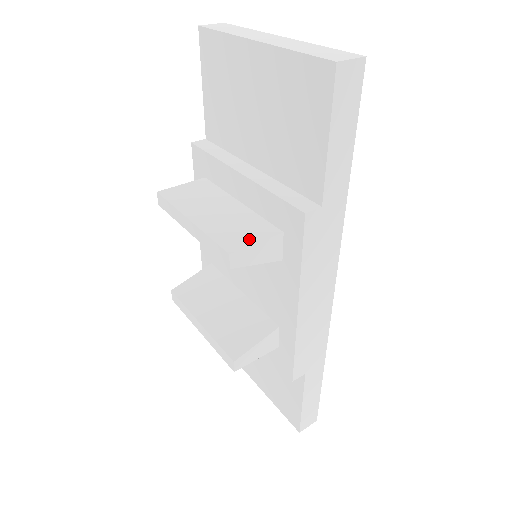
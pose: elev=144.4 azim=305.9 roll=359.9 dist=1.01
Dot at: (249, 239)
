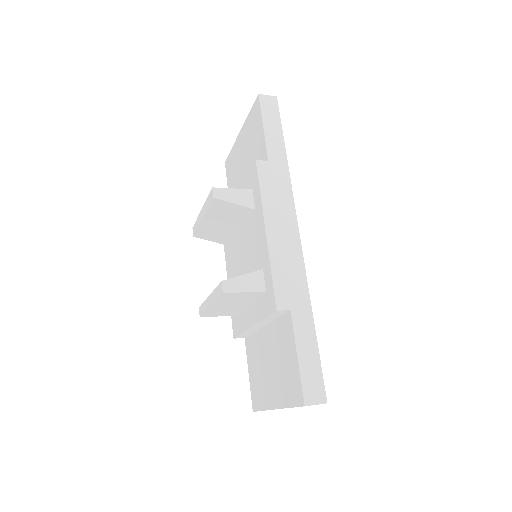
Dot at: occluded
